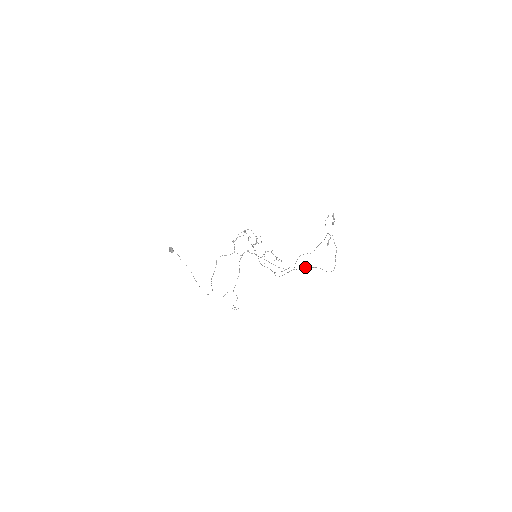
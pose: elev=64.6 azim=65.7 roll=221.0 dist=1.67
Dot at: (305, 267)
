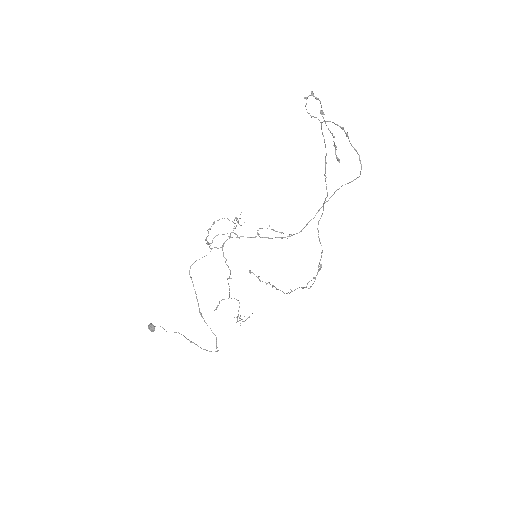
Dot at: occluded
